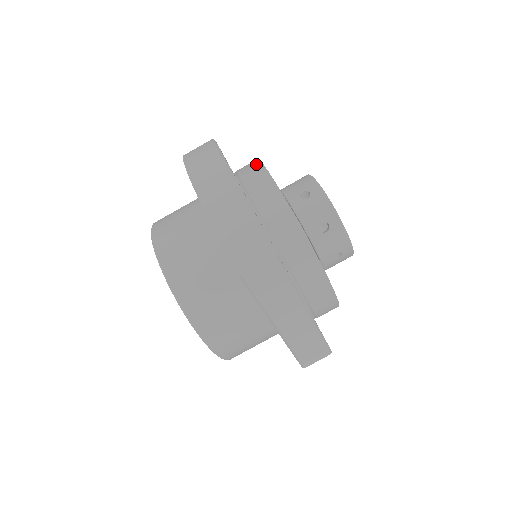
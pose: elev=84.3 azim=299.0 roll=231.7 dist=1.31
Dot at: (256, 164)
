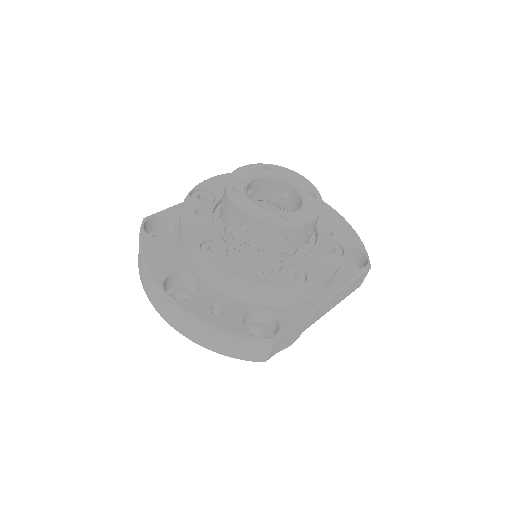
Dot at: (187, 244)
